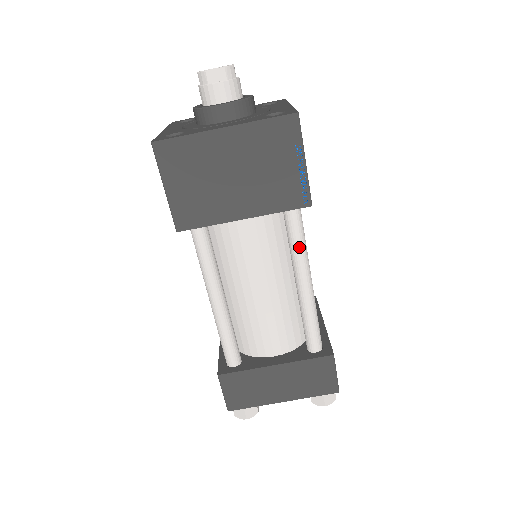
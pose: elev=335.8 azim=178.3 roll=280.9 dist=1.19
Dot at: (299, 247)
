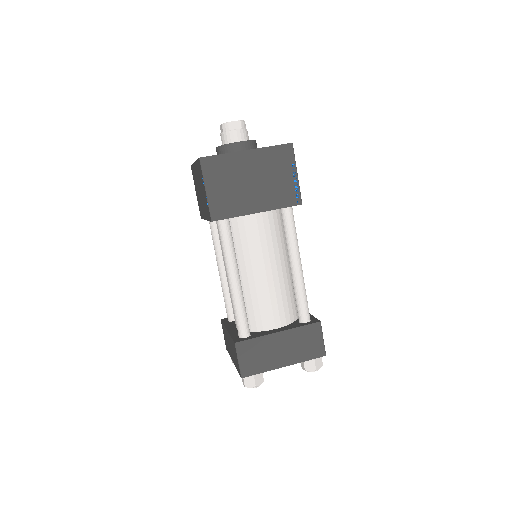
Dot at: (293, 236)
